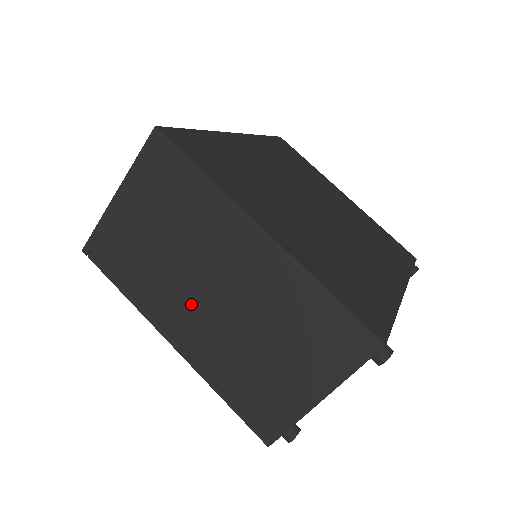
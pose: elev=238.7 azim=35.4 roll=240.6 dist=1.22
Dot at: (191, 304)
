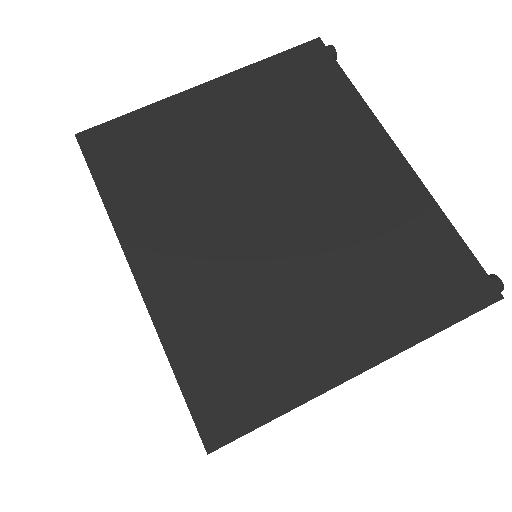
Dot at: occluded
